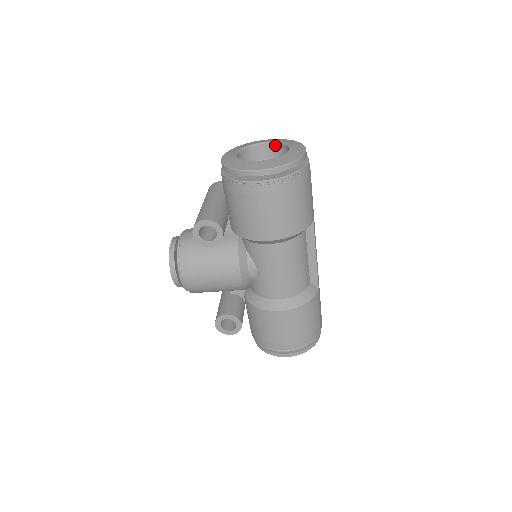
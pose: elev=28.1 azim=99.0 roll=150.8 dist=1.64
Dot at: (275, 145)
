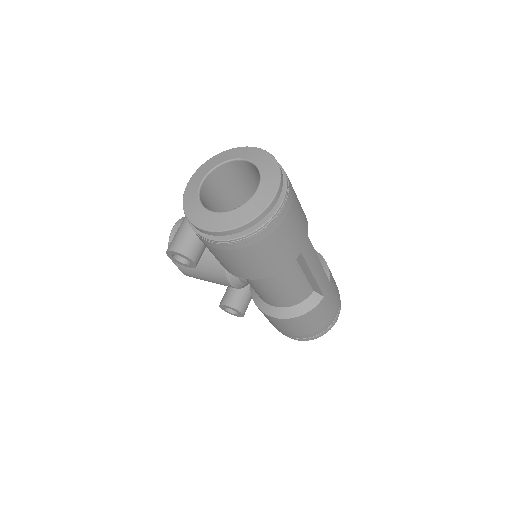
Dot at: (253, 165)
